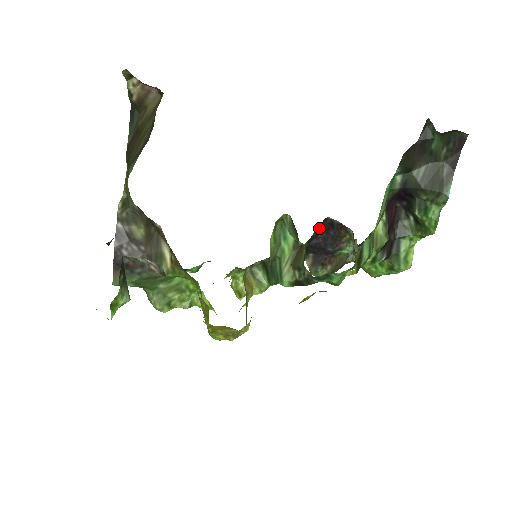
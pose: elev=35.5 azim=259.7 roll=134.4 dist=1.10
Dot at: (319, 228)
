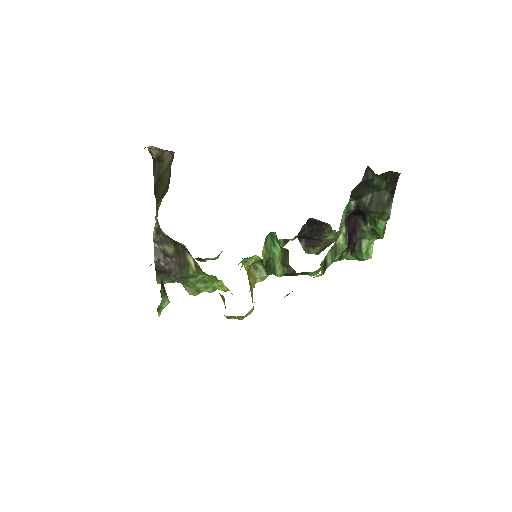
Dot at: (305, 225)
